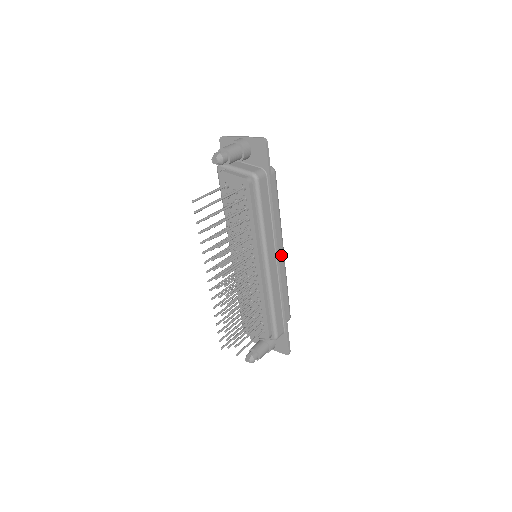
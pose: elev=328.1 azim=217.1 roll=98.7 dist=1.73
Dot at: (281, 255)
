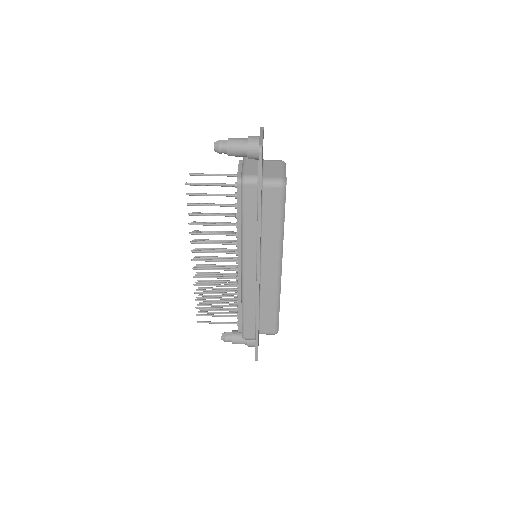
Dot at: (273, 270)
